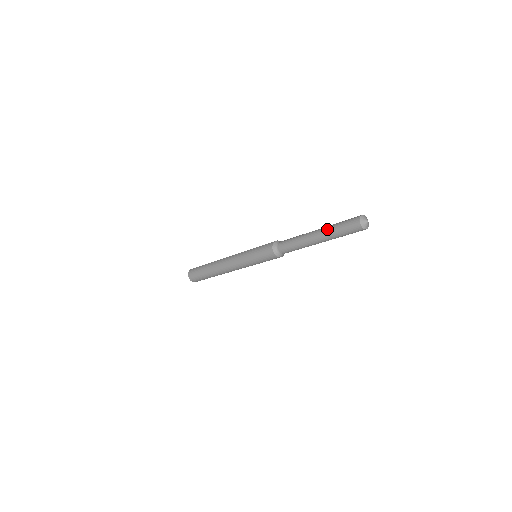
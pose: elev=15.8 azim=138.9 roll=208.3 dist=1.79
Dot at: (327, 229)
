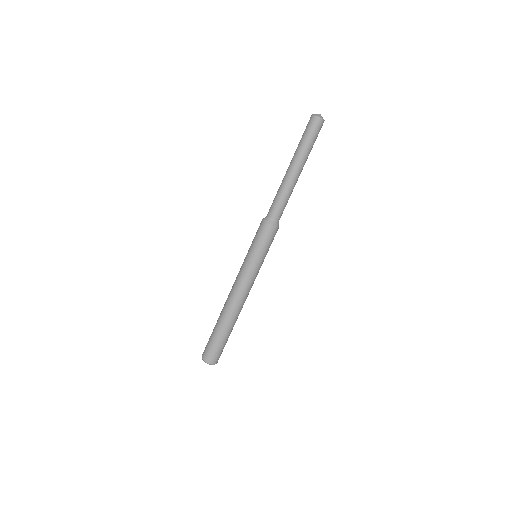
Dot at: (297, 152)
